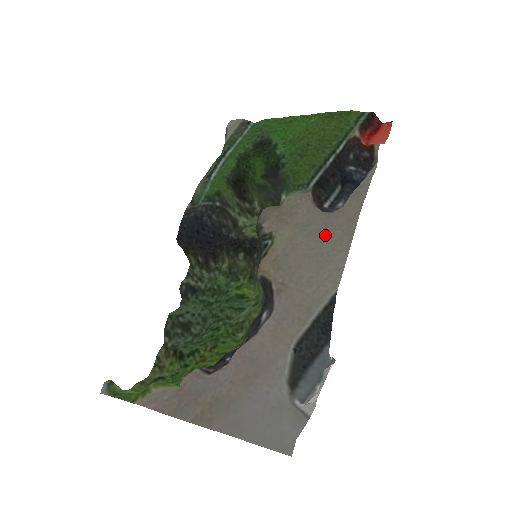
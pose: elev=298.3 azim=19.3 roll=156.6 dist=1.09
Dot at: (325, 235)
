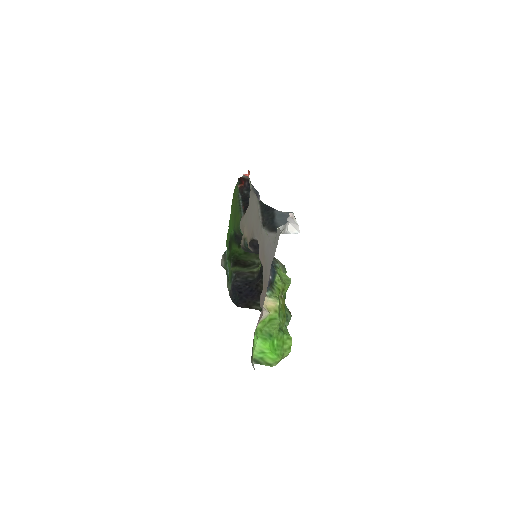
Dot at: (249, 206)
